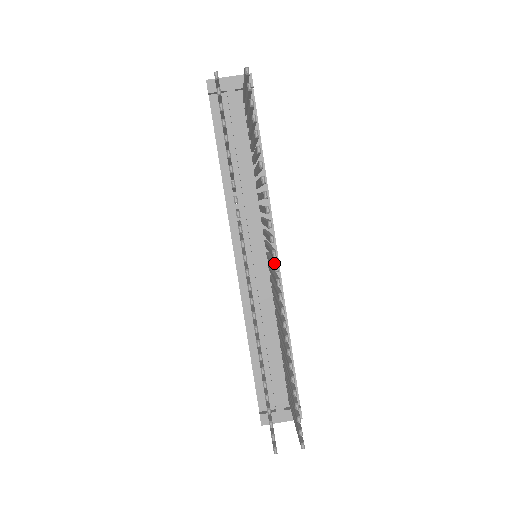
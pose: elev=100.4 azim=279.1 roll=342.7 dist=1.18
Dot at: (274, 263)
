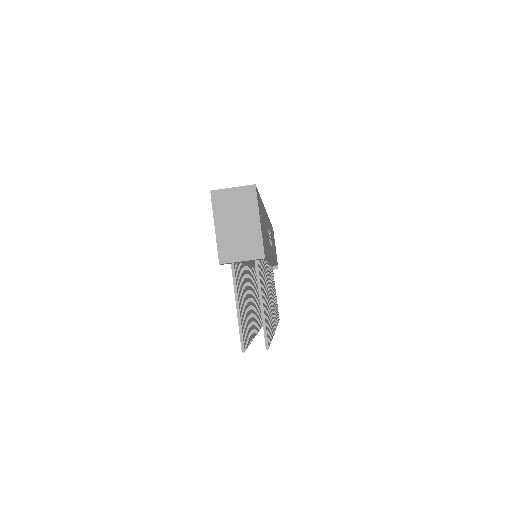
Dot at: occluded
